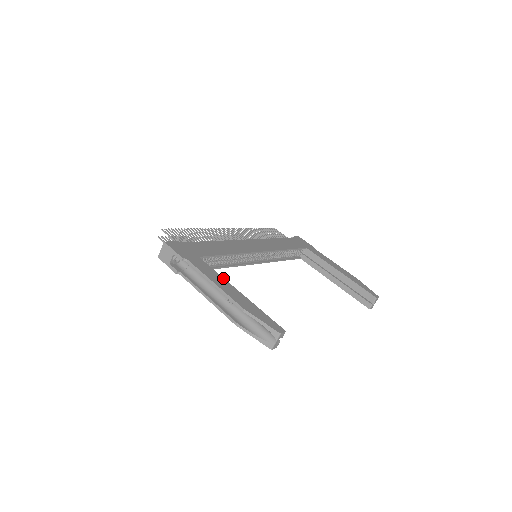
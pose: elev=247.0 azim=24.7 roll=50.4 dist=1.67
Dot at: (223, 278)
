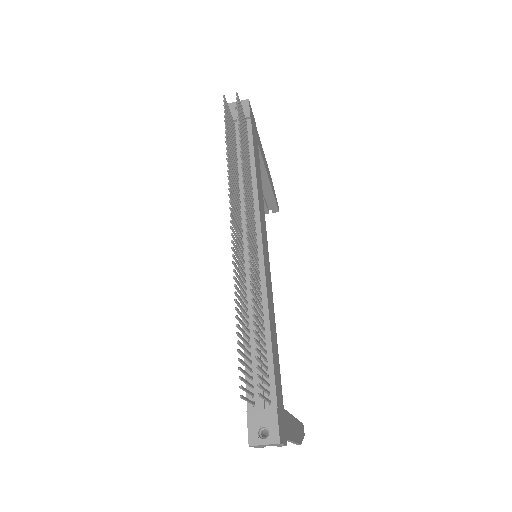
Dot at: (292, 416)
